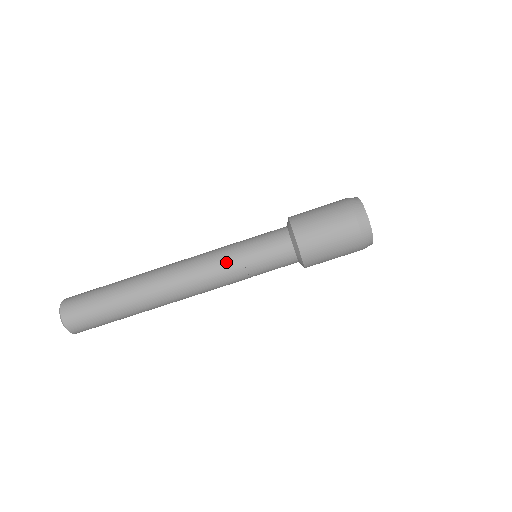
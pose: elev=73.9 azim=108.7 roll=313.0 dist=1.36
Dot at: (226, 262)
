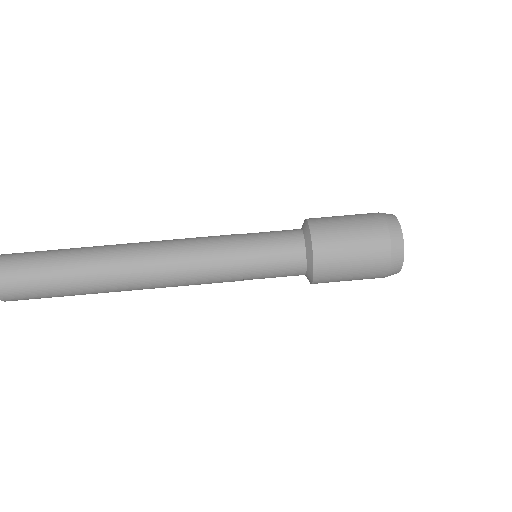
Dot at: (220, 263)
